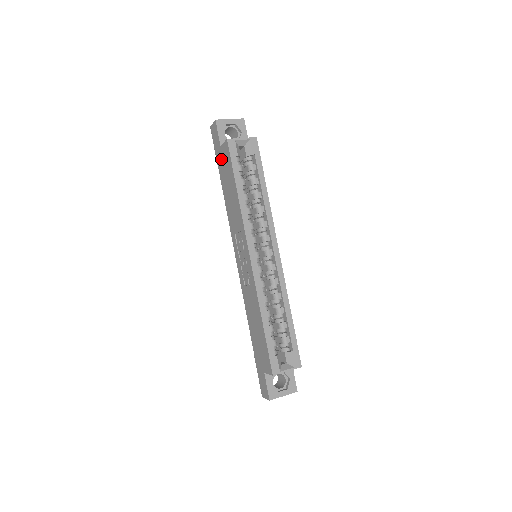
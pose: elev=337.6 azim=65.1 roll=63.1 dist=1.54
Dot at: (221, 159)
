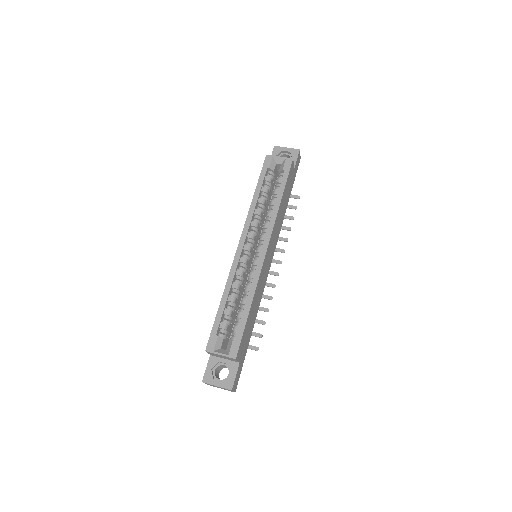
Dot at: occluded
